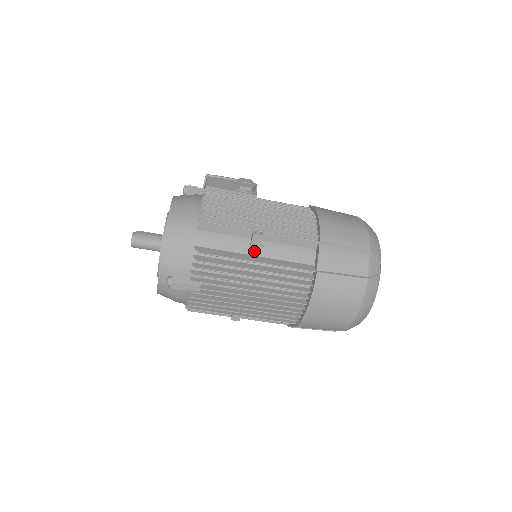
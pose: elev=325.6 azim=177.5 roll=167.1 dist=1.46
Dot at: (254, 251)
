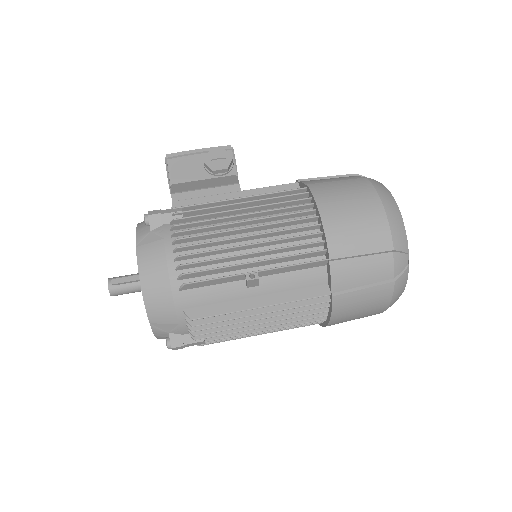
Dot at: (253, 292)
